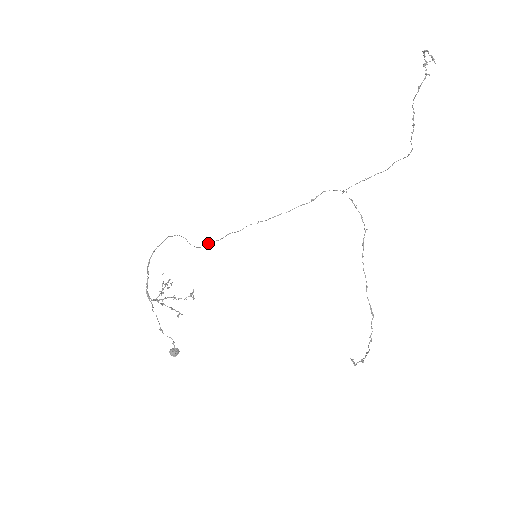
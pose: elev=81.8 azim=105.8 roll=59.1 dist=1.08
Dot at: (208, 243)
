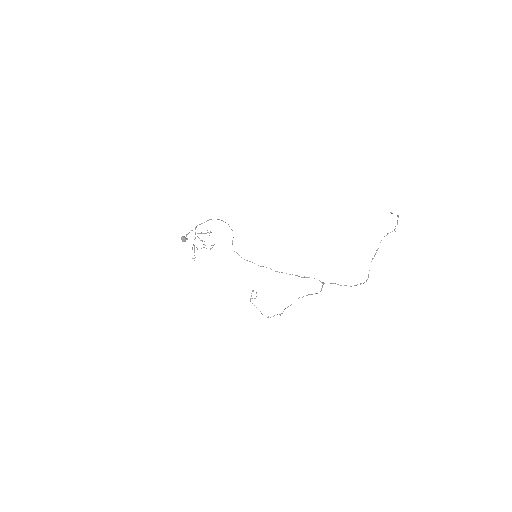
Dot at: occluded
